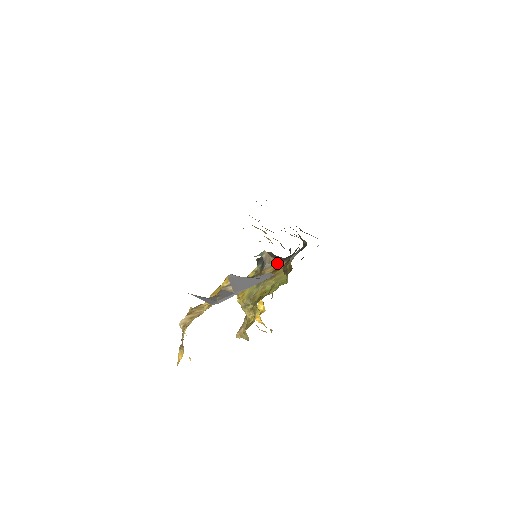
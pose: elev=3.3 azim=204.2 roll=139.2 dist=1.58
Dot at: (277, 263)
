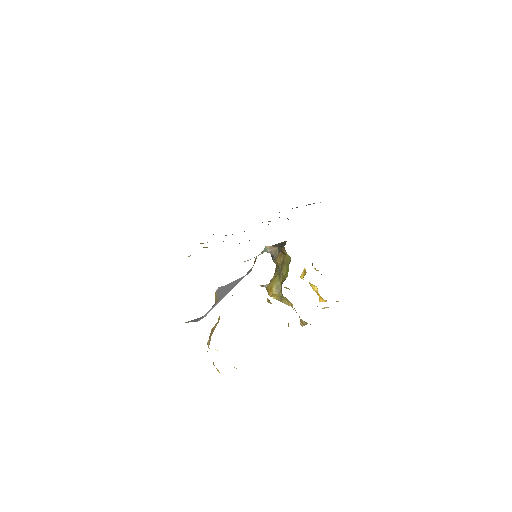
Dot at: occluded
